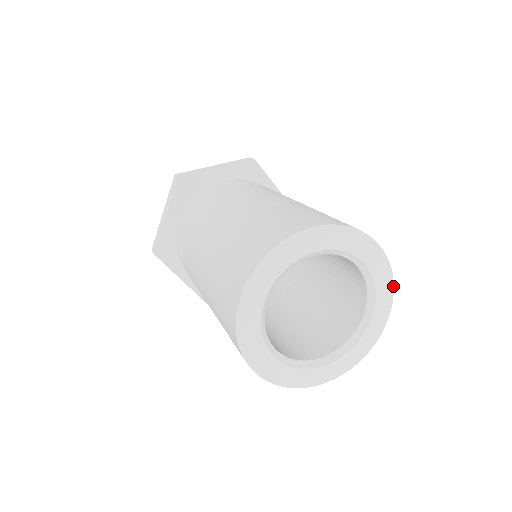
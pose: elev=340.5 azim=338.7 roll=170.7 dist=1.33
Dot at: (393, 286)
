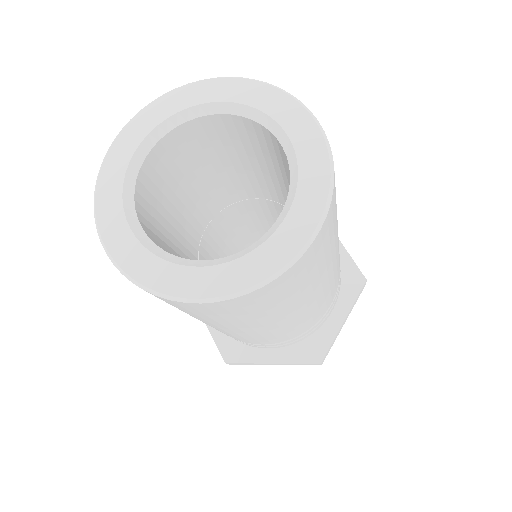
Dot at: (331, 170)
